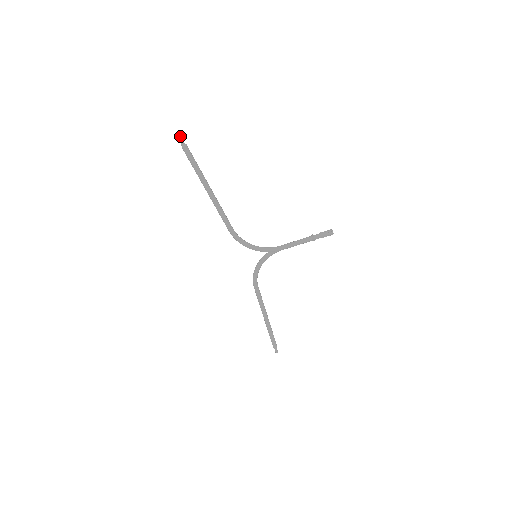
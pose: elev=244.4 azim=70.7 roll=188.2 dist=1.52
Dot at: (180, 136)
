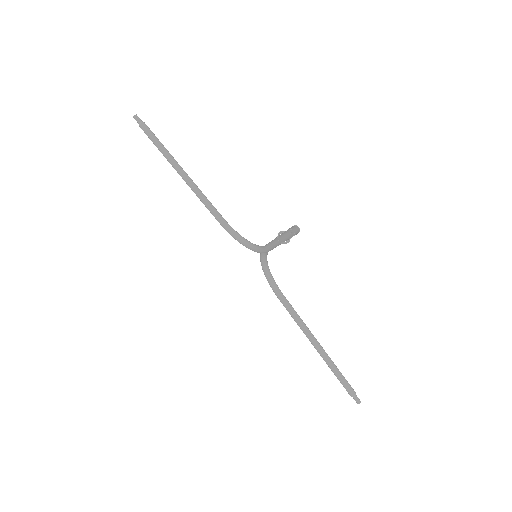
Dot at: (136, 114)
